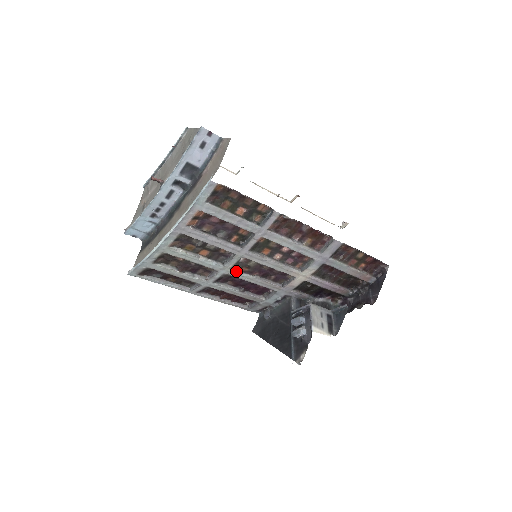
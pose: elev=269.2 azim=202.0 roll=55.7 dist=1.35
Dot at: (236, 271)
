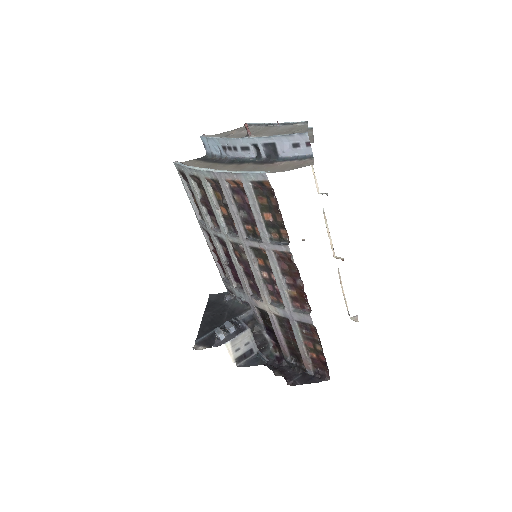
Dot at: (232, 247)
